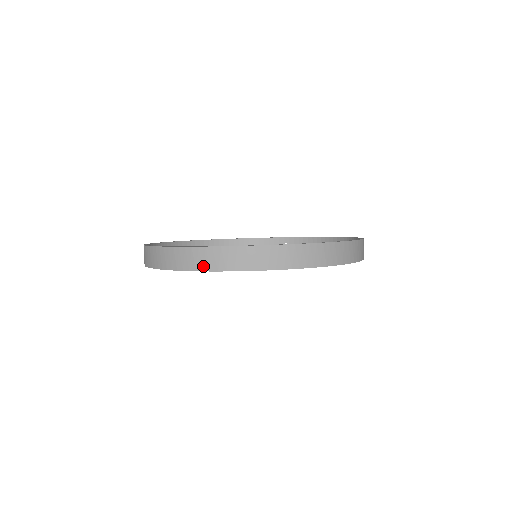
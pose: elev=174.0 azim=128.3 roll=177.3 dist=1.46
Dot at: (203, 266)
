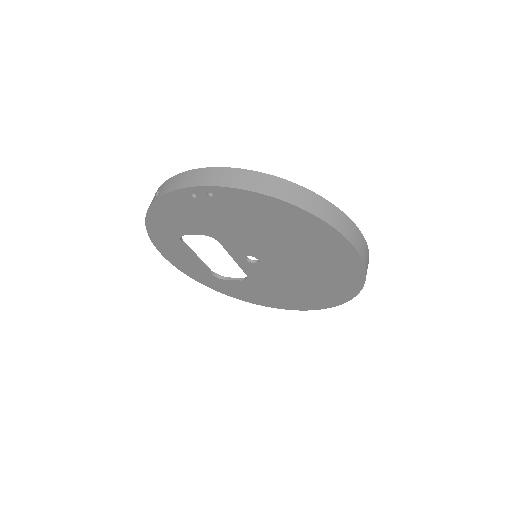
Dot at: (265, 190)
